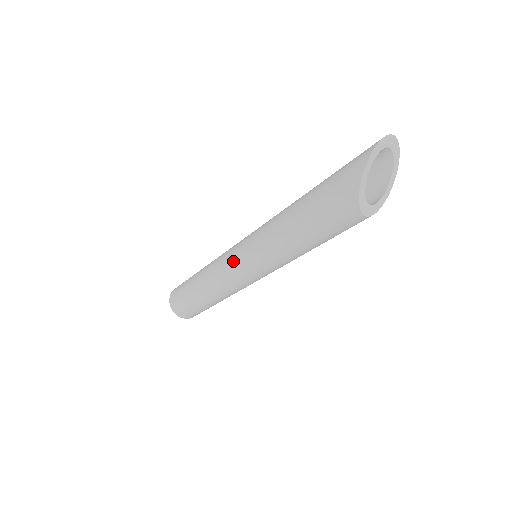
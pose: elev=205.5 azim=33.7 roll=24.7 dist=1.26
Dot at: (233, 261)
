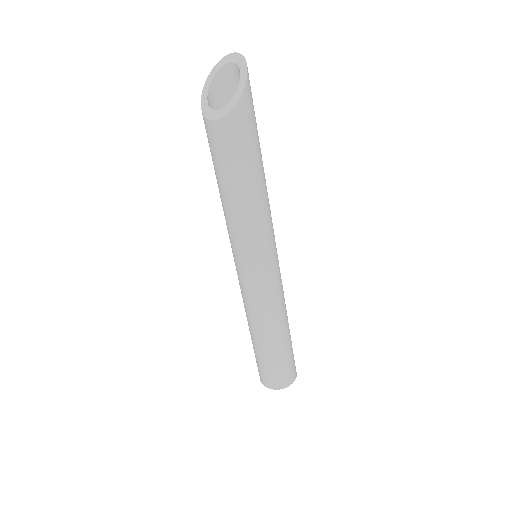
Dot at: occluded
